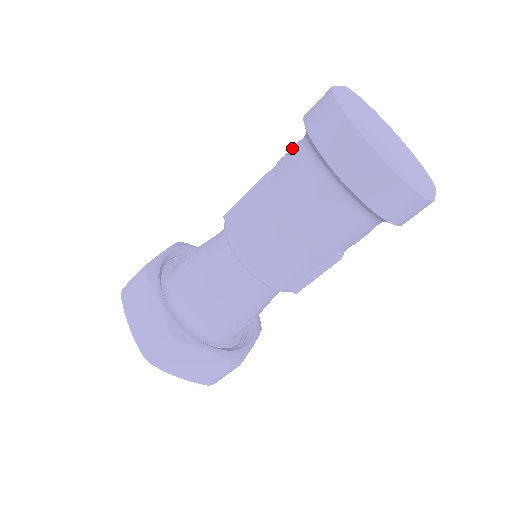
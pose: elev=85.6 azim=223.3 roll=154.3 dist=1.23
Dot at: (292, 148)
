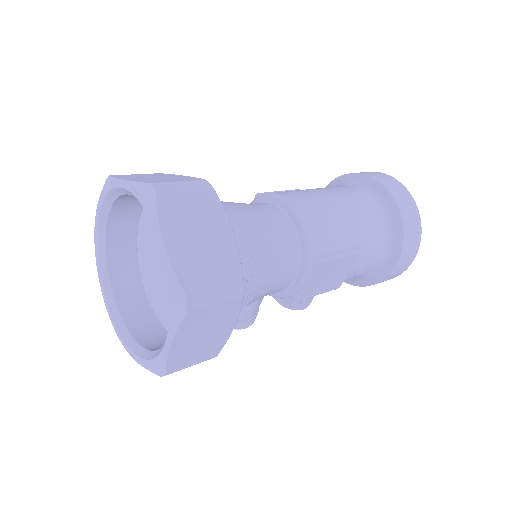
Dot at: occluded
